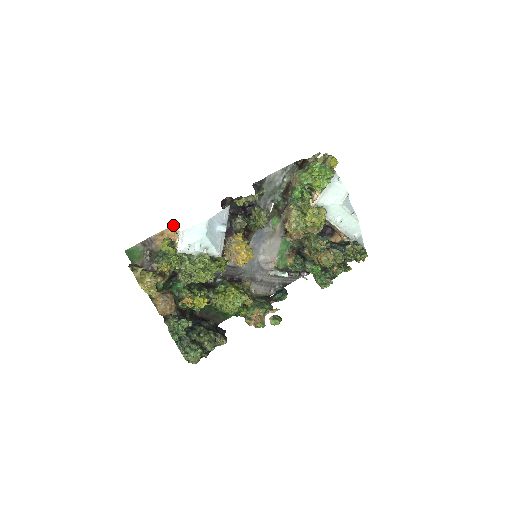
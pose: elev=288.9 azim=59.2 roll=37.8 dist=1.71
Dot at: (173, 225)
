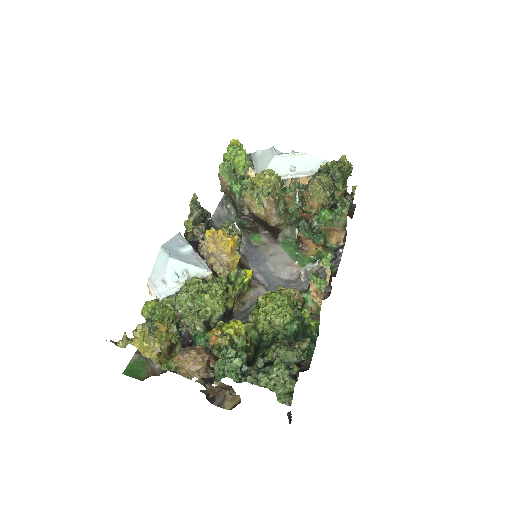
Dot at: occluded
